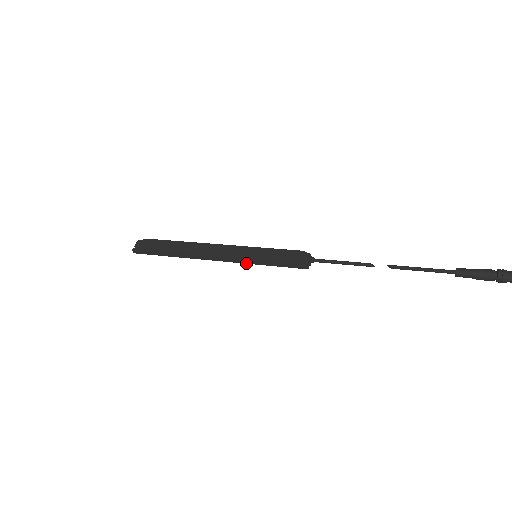
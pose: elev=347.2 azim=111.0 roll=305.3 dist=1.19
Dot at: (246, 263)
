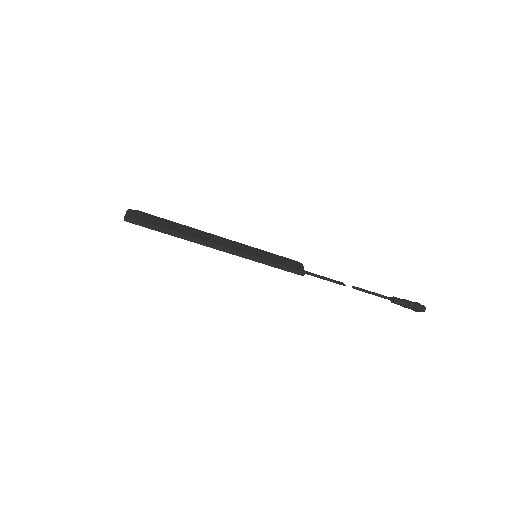
Dot at: (251, 259)
